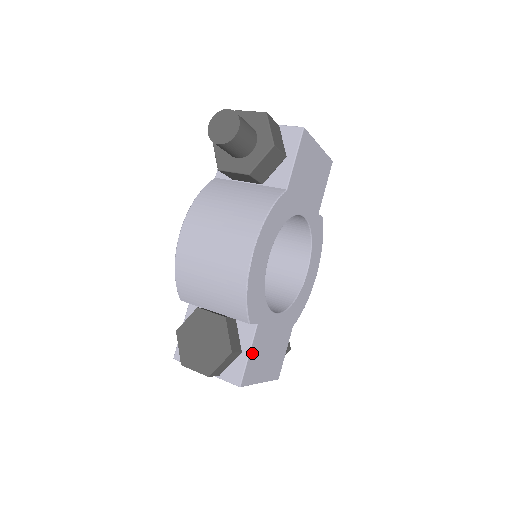
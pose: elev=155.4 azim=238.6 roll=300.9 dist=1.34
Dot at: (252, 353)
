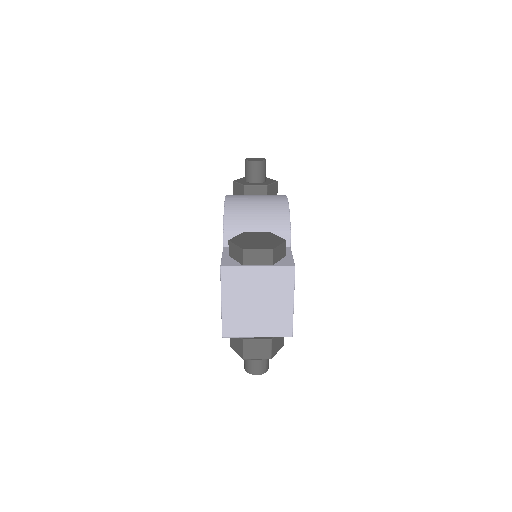
Dot at: occluded
